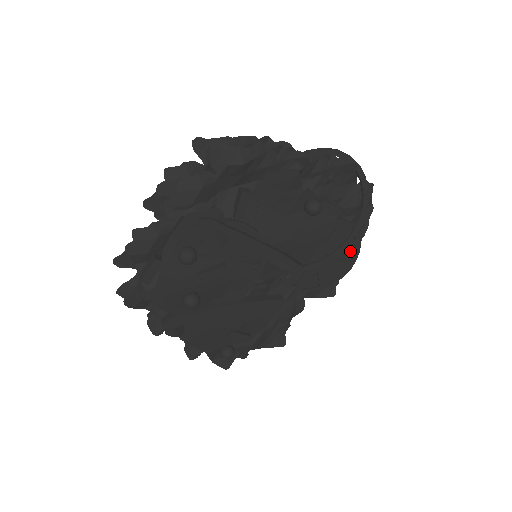
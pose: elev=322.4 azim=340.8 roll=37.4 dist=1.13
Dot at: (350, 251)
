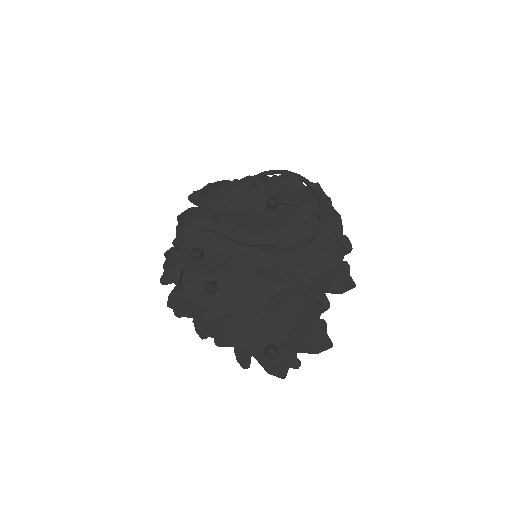
Dot at: (331, 233)
